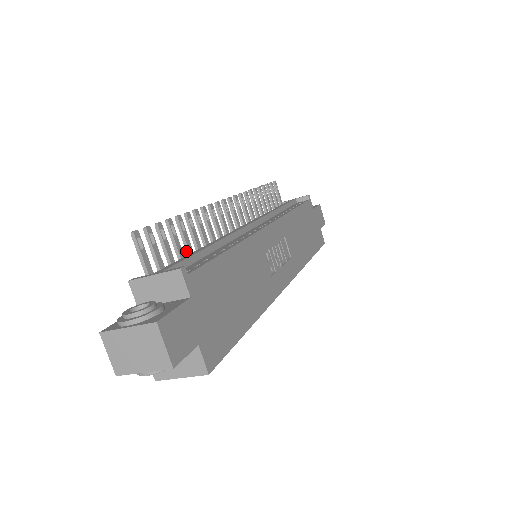
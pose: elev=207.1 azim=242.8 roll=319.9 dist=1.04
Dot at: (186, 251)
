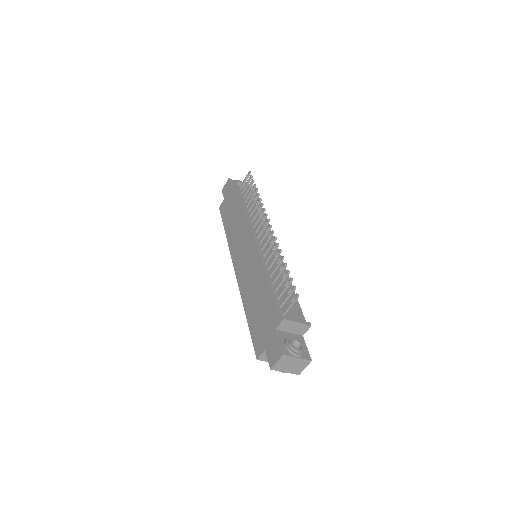
Dot at: (275, 280)
